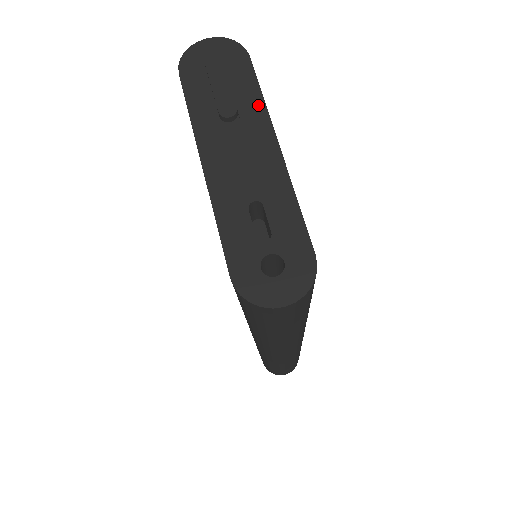
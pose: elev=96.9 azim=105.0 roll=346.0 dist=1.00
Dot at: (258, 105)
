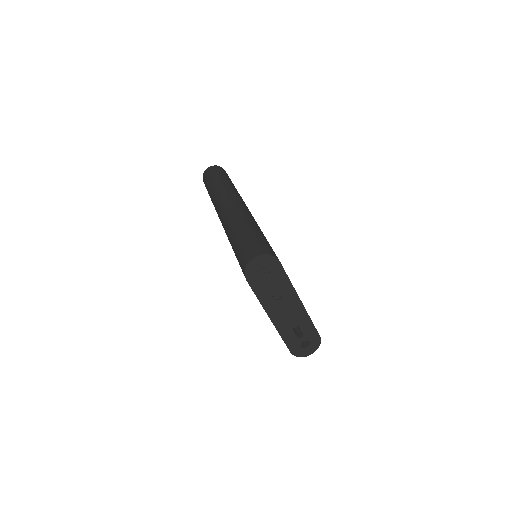
Dot at: (289, 286)
